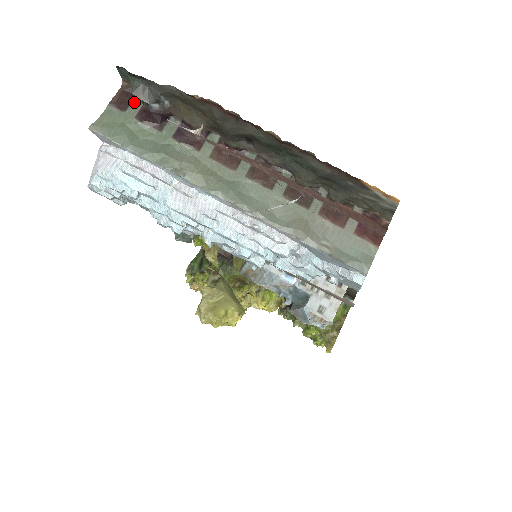
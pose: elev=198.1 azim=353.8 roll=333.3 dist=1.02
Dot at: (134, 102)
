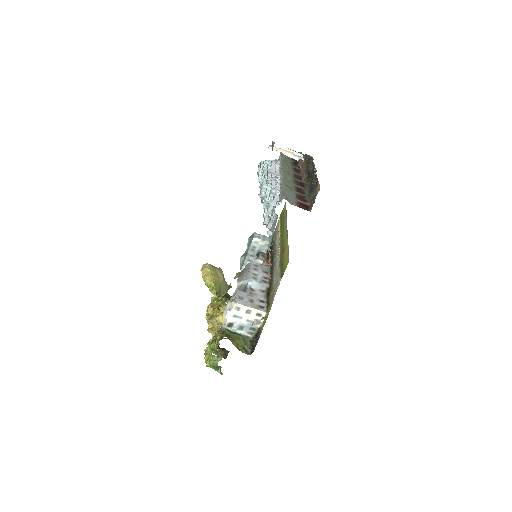
Dot at: occluded
